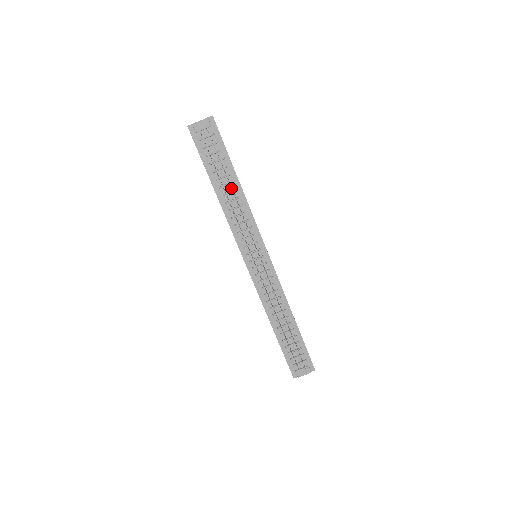
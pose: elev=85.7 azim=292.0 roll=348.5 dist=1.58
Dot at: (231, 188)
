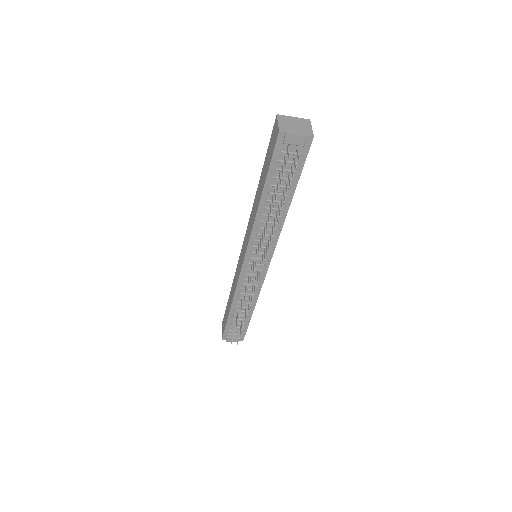
Dot at: (280, 215)
